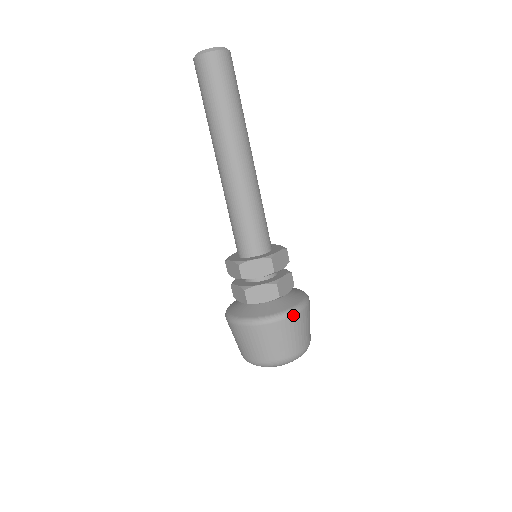
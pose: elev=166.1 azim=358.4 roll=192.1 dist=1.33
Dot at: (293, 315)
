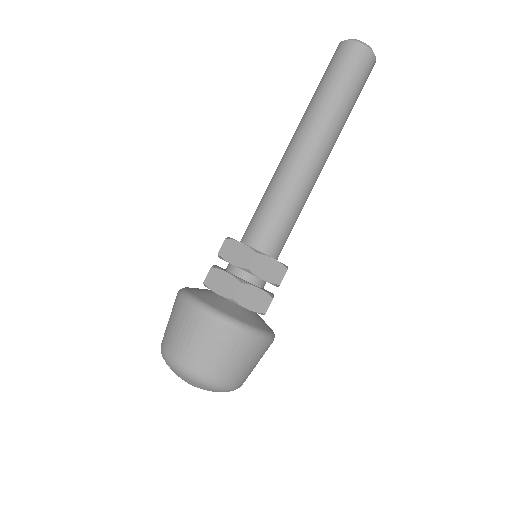
Dot at: (226, 324)
